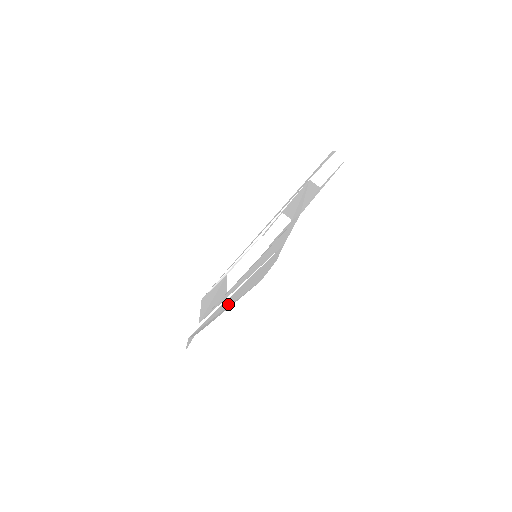
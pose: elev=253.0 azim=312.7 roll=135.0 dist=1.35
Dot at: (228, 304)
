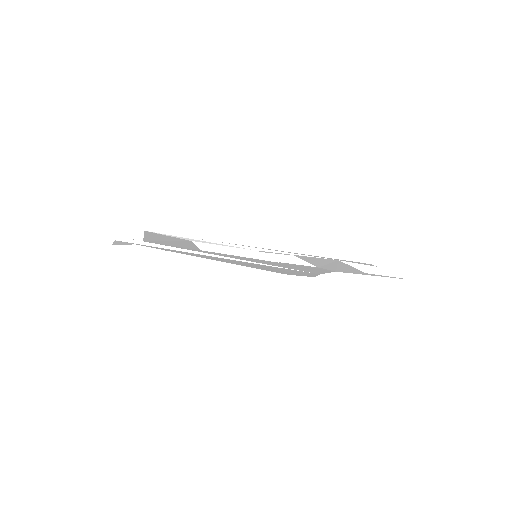
Dot at: (211, 258)
